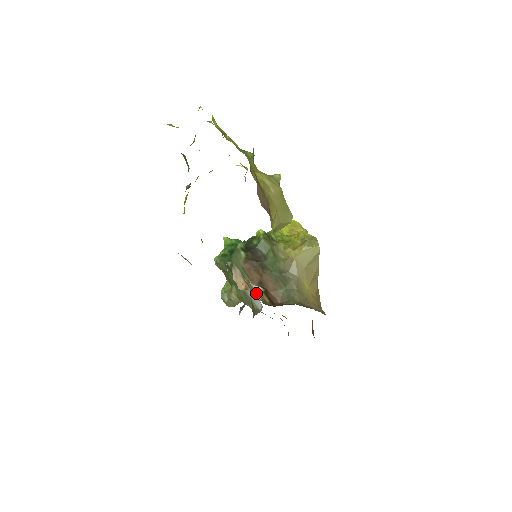
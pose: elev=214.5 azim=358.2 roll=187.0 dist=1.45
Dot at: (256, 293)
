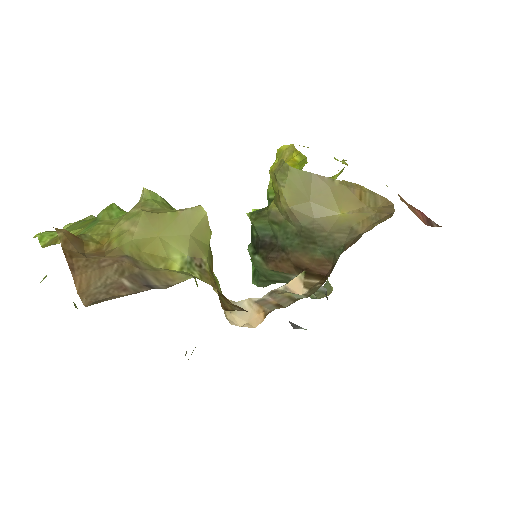
Dot at: (289, 297)
